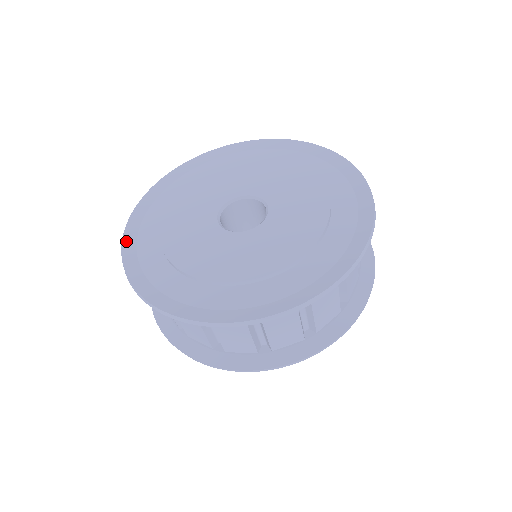
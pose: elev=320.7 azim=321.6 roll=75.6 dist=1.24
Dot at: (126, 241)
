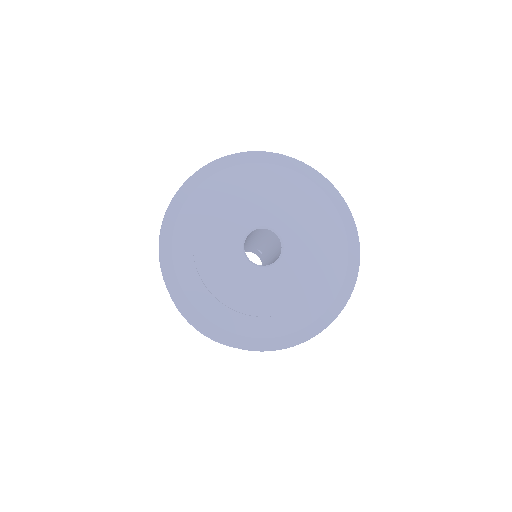
Dot at: (166, 272)
